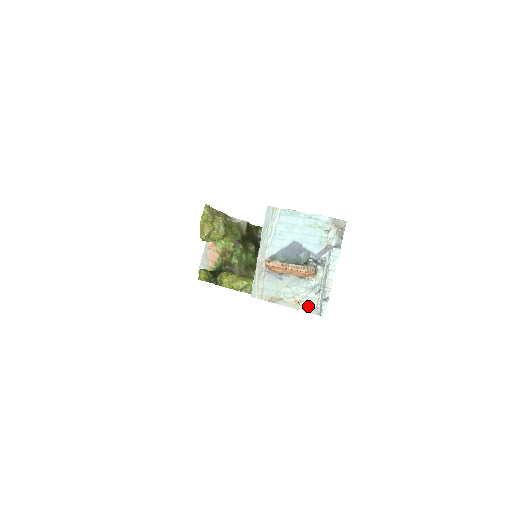
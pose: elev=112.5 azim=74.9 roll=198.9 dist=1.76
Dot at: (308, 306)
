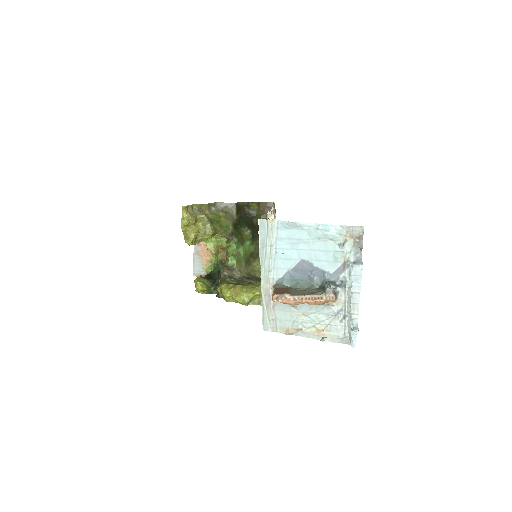
Dot at: (334, 336)
